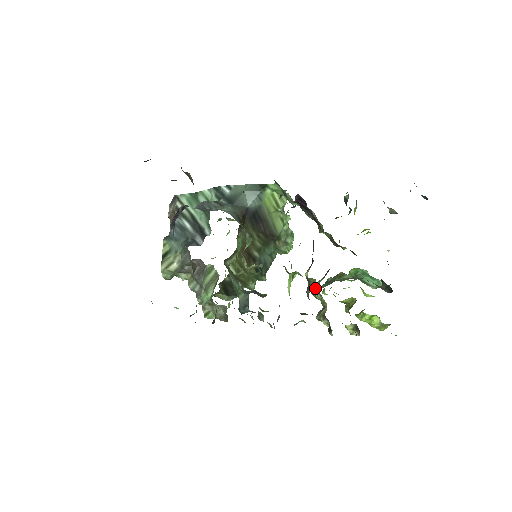
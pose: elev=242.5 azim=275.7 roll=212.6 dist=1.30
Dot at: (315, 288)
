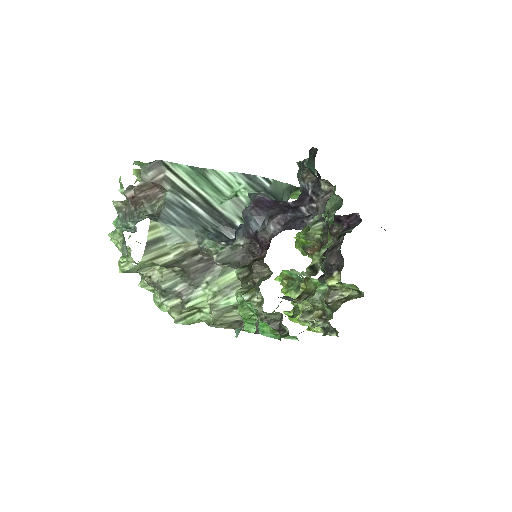
Dot at: (320, 294)
